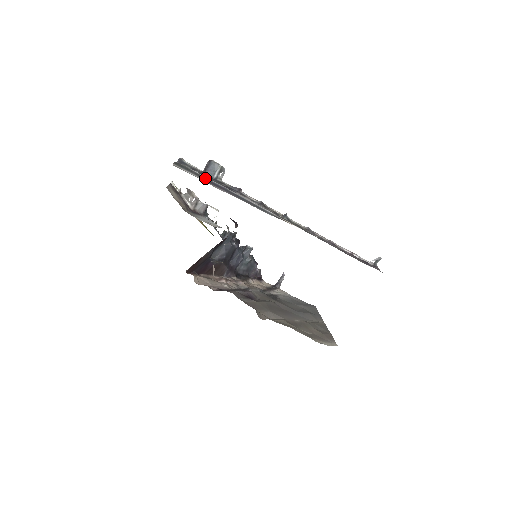
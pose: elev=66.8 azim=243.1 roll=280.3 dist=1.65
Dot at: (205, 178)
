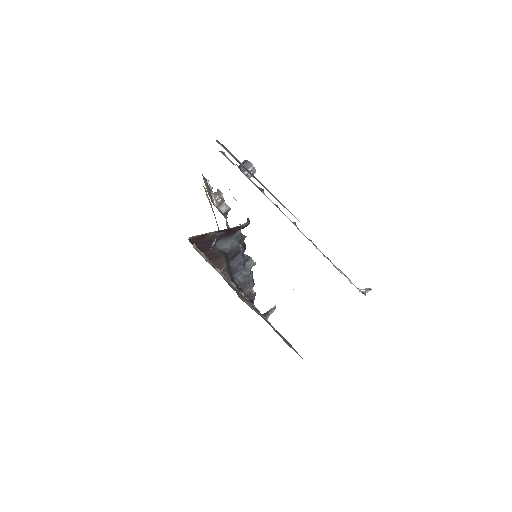
Dot at: (237, 159)
